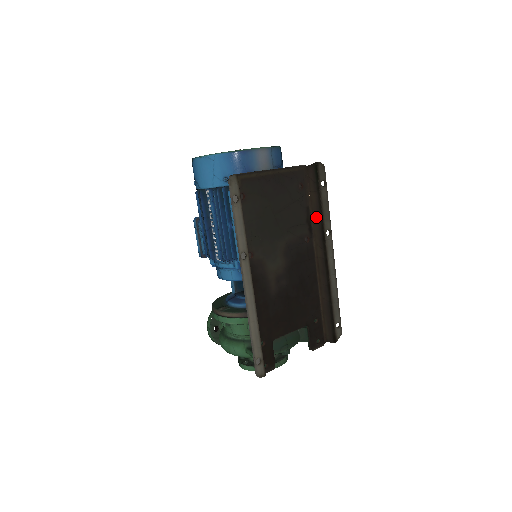
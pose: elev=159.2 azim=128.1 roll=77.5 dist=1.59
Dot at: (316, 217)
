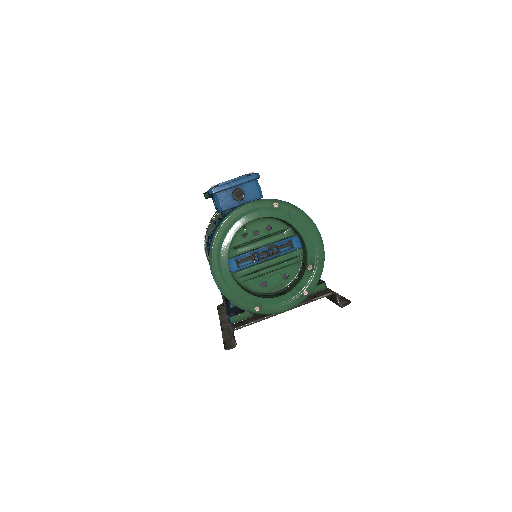
Dot at: occluded
